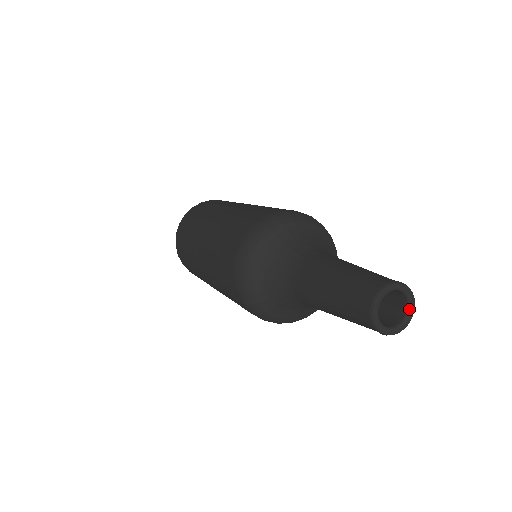
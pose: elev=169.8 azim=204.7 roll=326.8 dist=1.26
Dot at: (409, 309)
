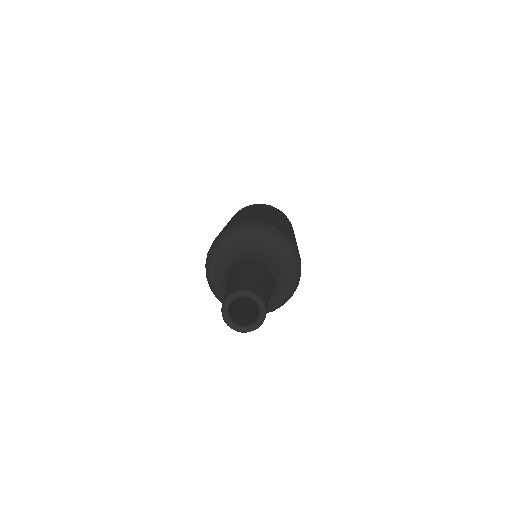
Dot at: (255, 323)
